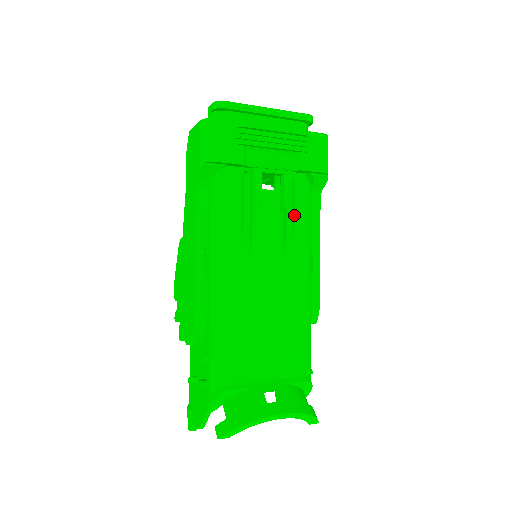
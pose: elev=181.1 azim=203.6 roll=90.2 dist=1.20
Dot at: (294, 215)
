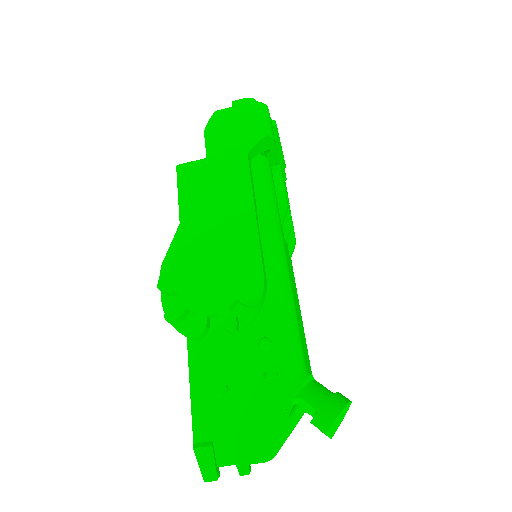
Dot at: occluded
